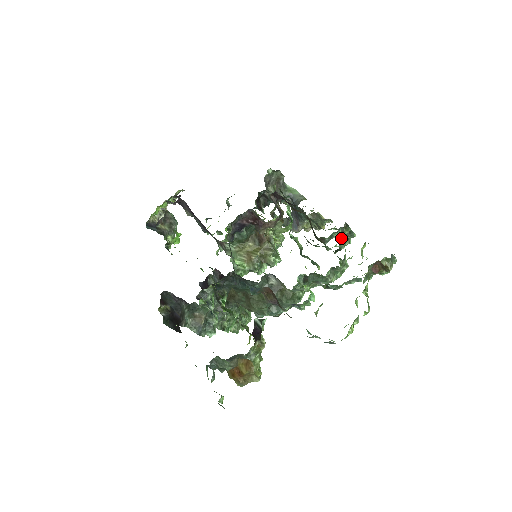
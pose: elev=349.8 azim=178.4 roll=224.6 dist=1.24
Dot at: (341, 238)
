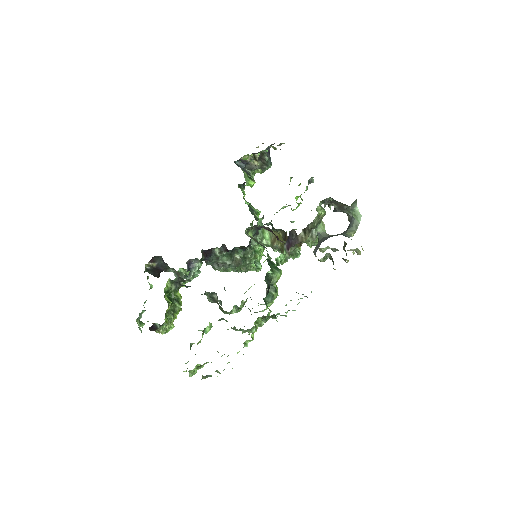
Dot at: occluded
